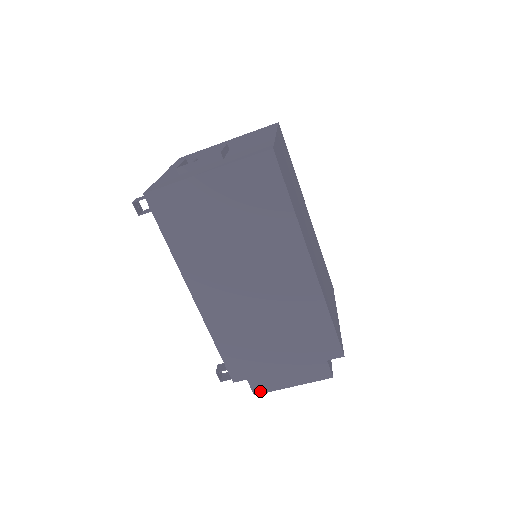
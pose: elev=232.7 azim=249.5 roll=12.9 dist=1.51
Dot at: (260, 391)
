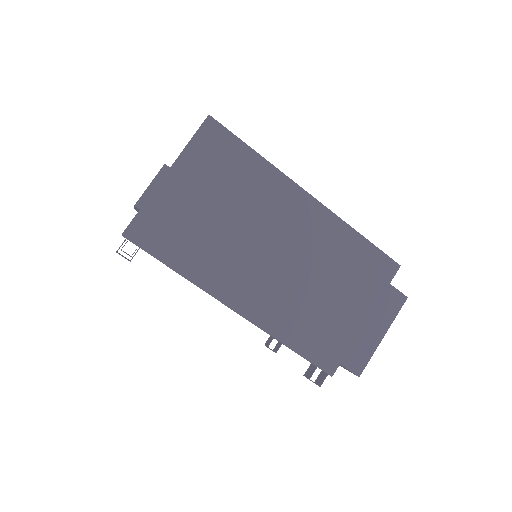
Dot at: (361, 367)
